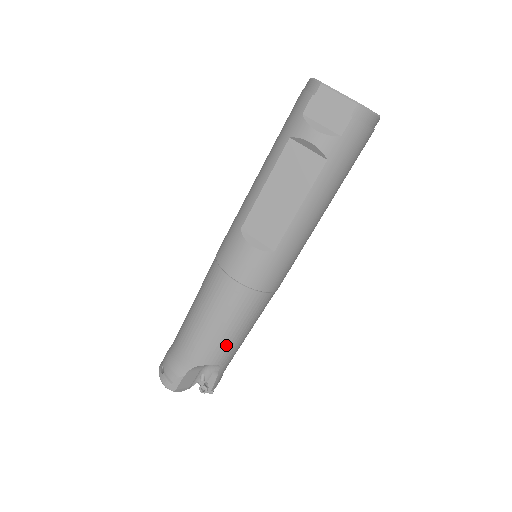
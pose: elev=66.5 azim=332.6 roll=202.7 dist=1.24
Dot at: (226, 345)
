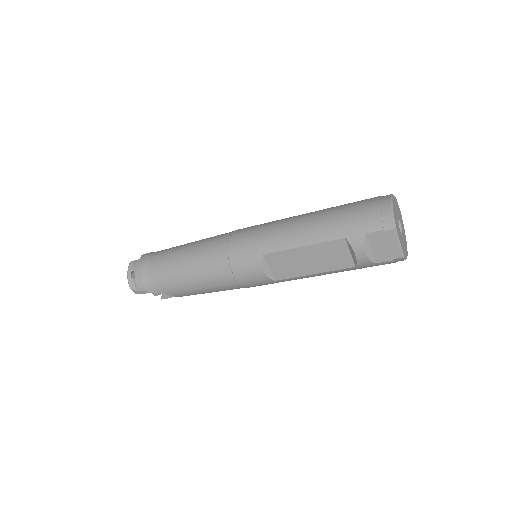
Dot at: (196, 294)
